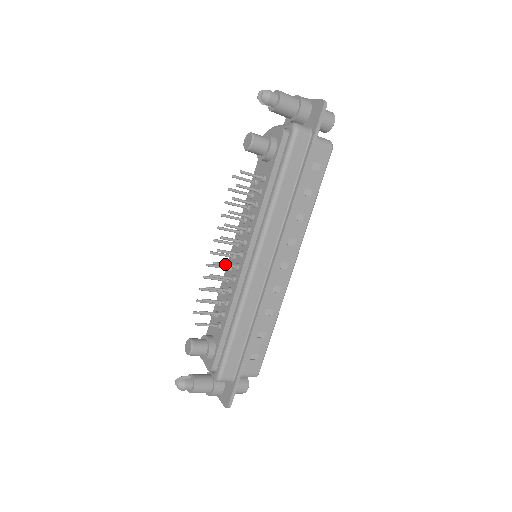
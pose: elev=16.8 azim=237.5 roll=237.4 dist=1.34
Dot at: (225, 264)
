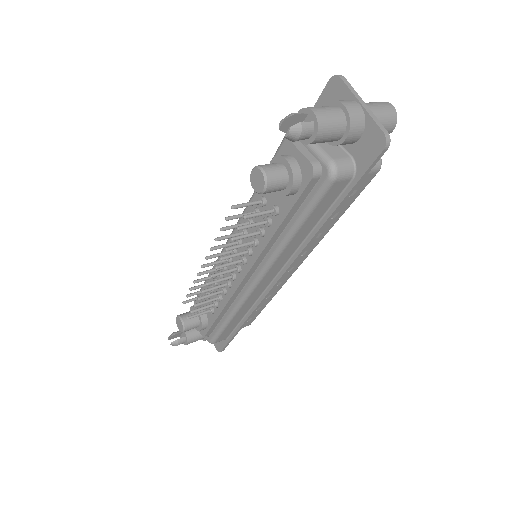
Dot at: (220, 281)
